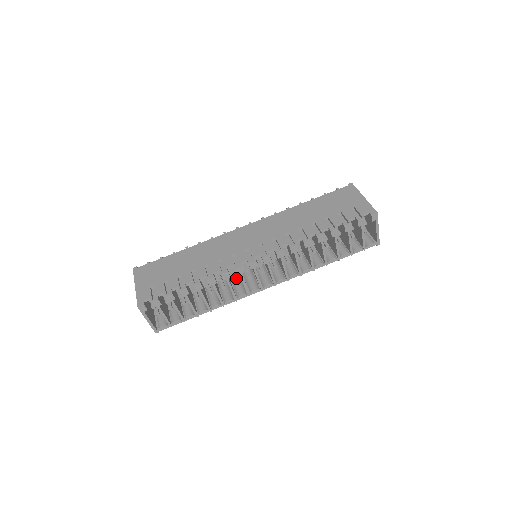
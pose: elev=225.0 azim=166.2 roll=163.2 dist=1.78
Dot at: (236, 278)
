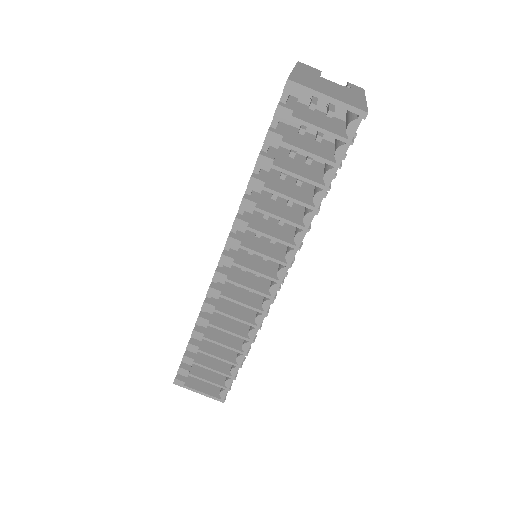
Dot at: occluded
